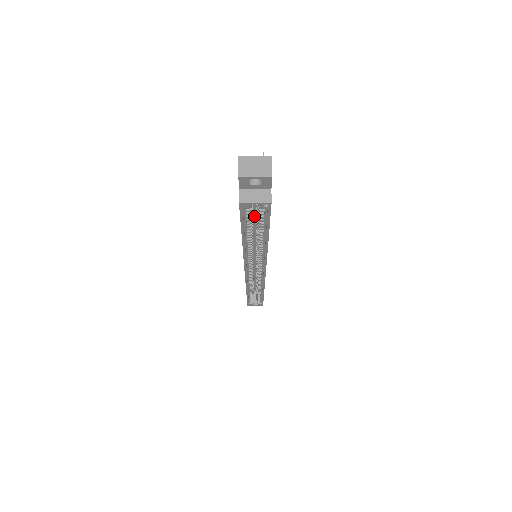
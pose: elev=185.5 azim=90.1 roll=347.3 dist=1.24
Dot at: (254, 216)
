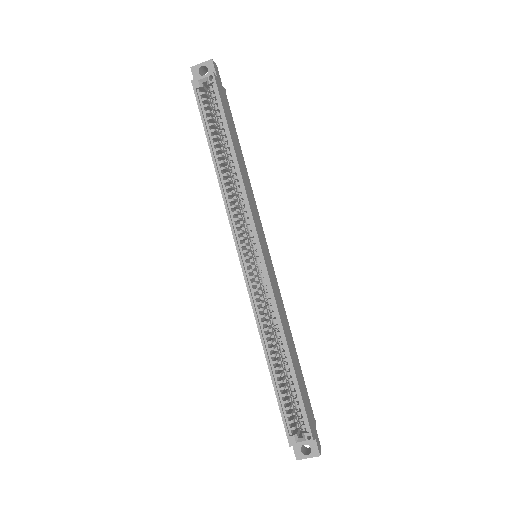
Dot at: occluded
